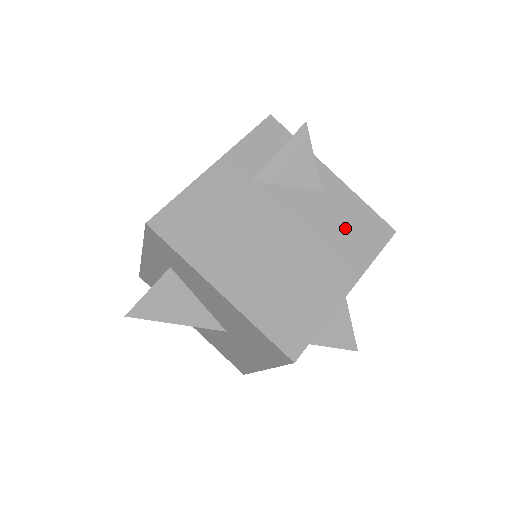
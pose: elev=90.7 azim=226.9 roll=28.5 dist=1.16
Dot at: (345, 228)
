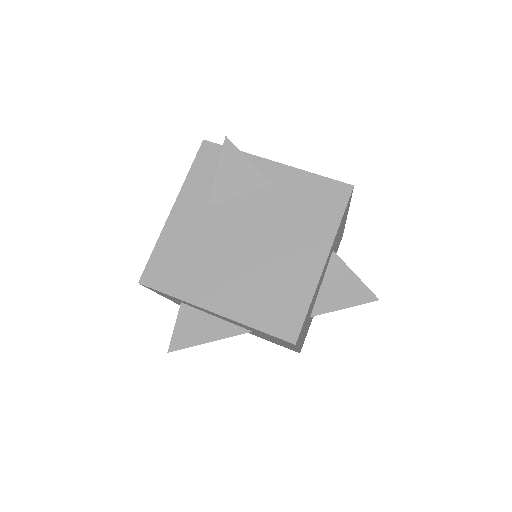
Dot at: (303, 207)
